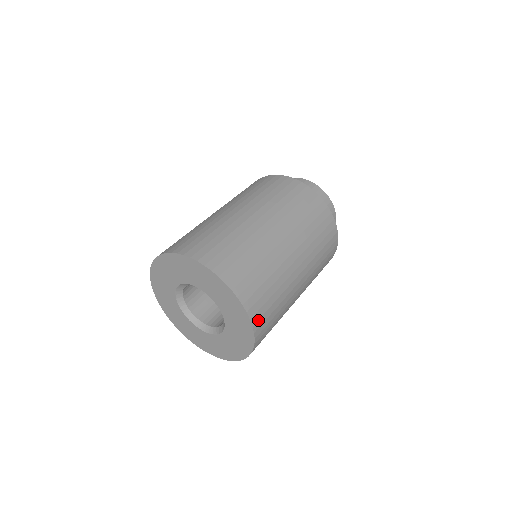
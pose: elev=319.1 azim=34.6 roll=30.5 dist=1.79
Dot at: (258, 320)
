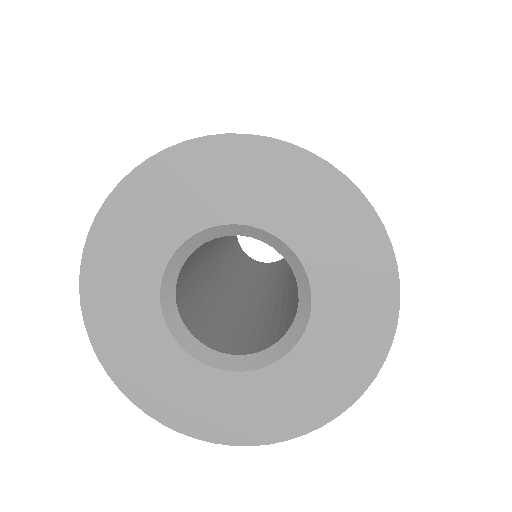
Dot at: occluded
